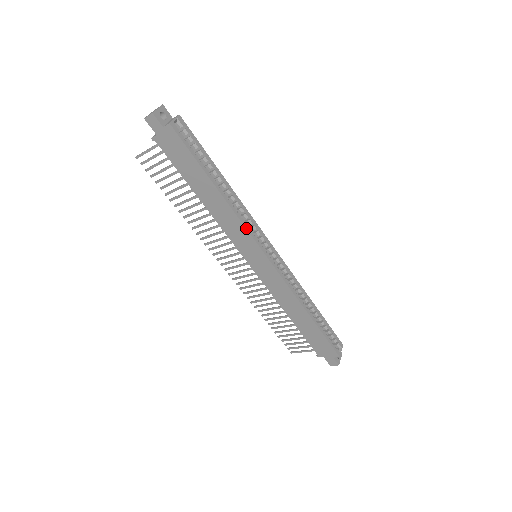
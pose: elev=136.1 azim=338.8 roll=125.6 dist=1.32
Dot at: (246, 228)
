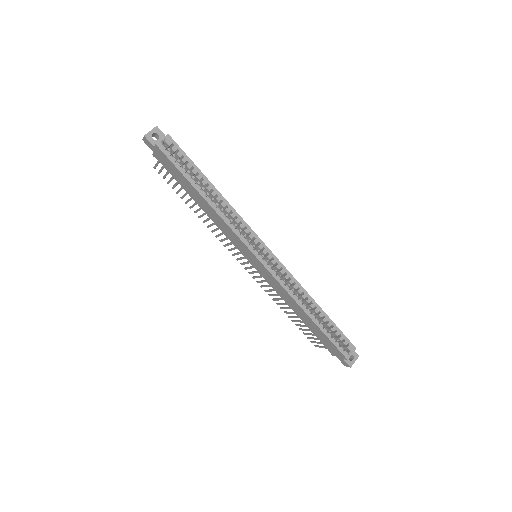
Dot at: (235, 232)
